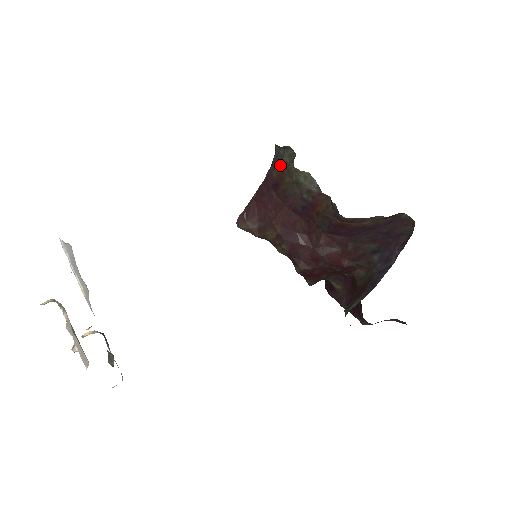
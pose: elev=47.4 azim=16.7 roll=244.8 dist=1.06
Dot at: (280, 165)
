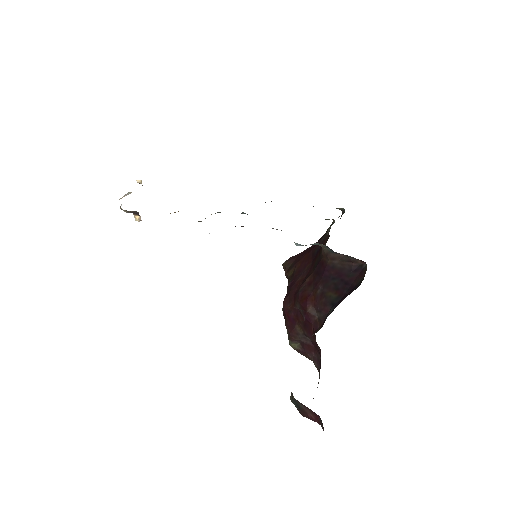
Dot at: occluded
